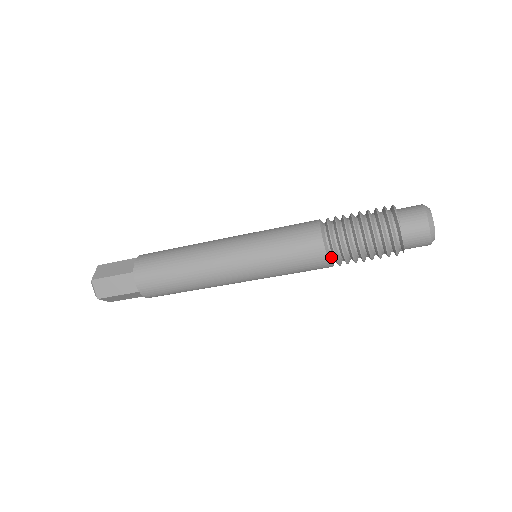
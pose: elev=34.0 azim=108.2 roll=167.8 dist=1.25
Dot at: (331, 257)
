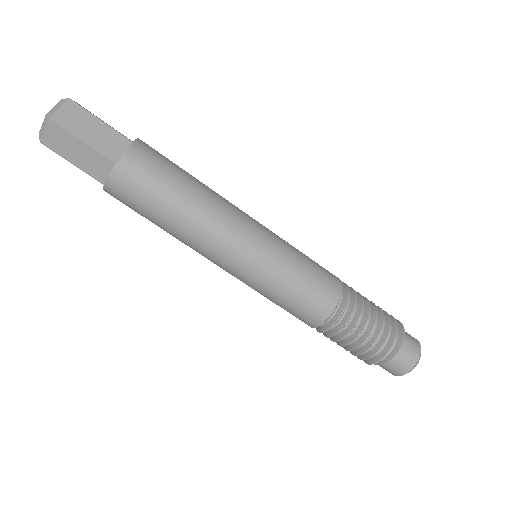
Dot at: (334, 312)
